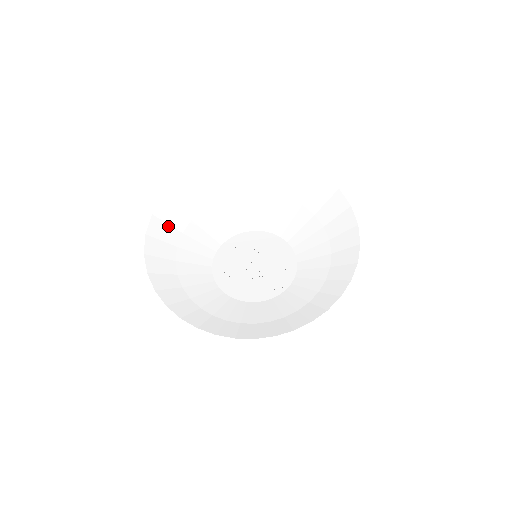
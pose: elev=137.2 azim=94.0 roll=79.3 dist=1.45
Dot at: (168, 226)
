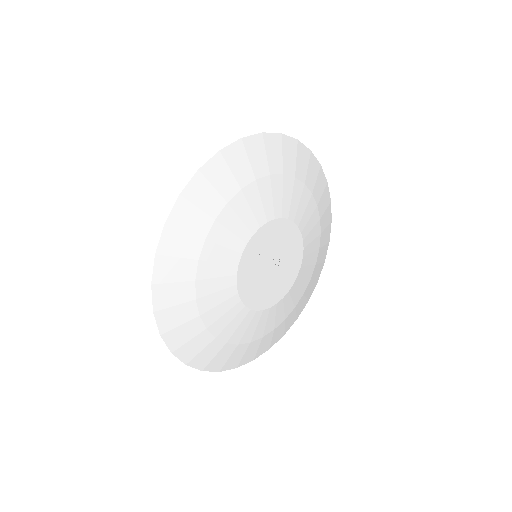
Dot at: (179, 260)
